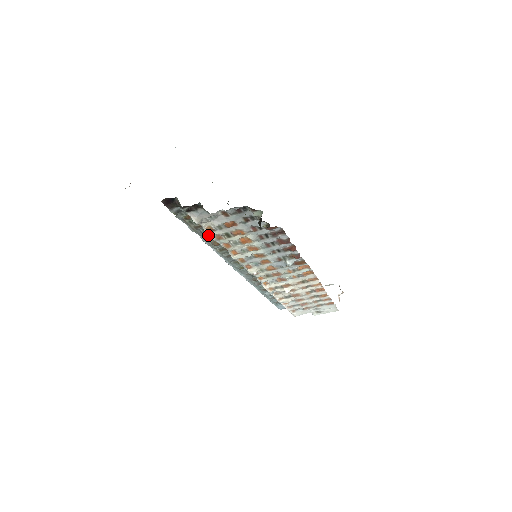
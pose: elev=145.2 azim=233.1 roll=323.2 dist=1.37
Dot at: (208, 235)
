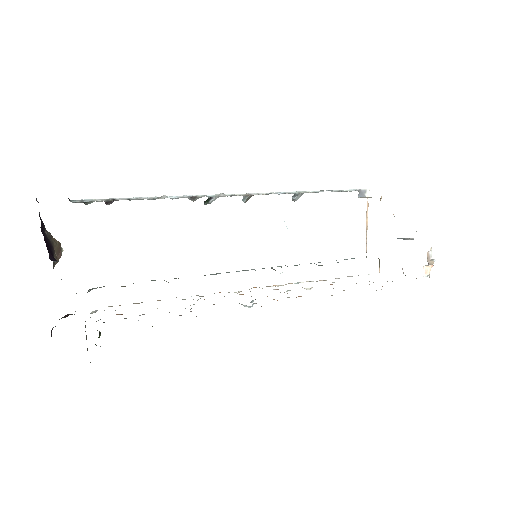
Dot at: occluded
